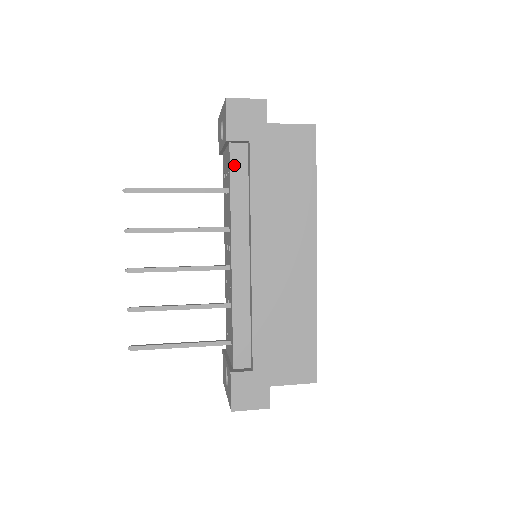
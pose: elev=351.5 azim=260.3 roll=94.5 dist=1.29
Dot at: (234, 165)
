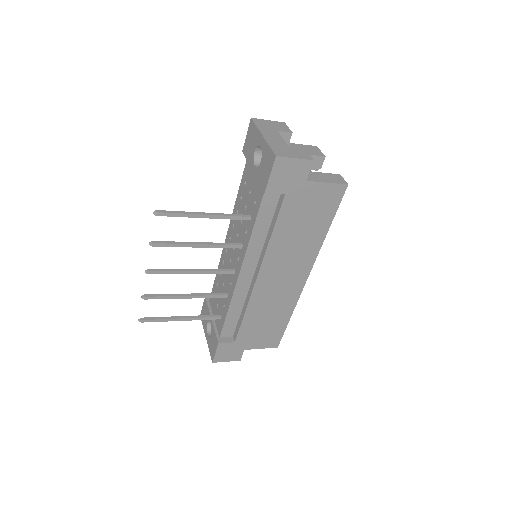
Dot at: (264, 207)
